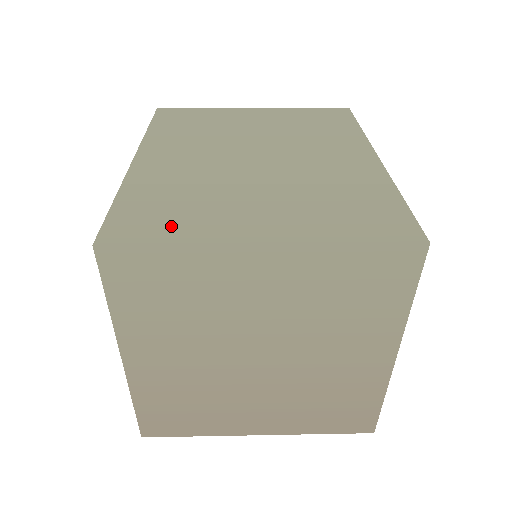
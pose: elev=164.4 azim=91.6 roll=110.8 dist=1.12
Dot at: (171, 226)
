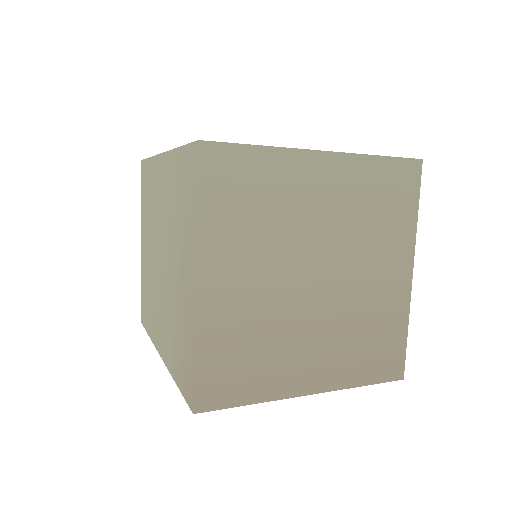
Dot at: occluded
